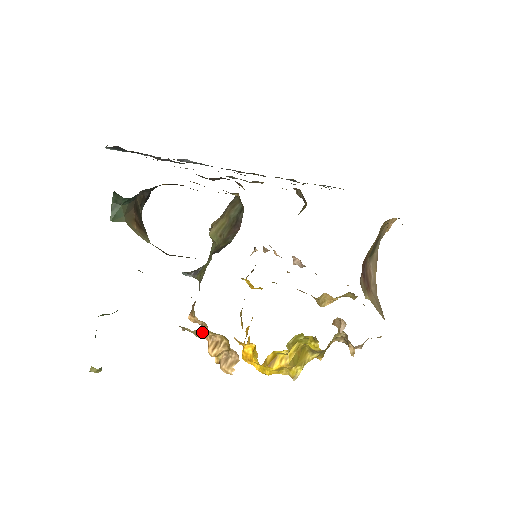
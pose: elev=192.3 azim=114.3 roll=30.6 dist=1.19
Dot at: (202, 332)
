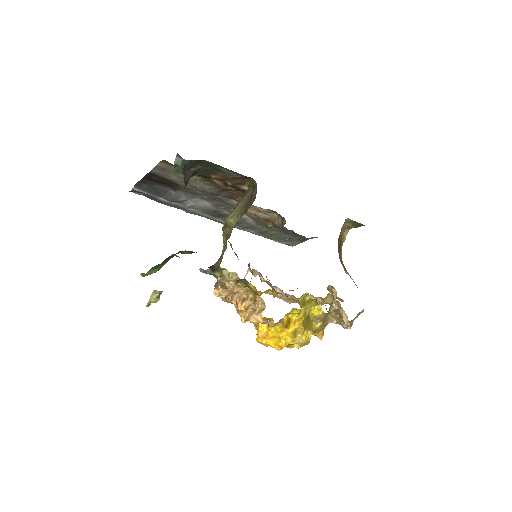
Dot at: (236, 276)
